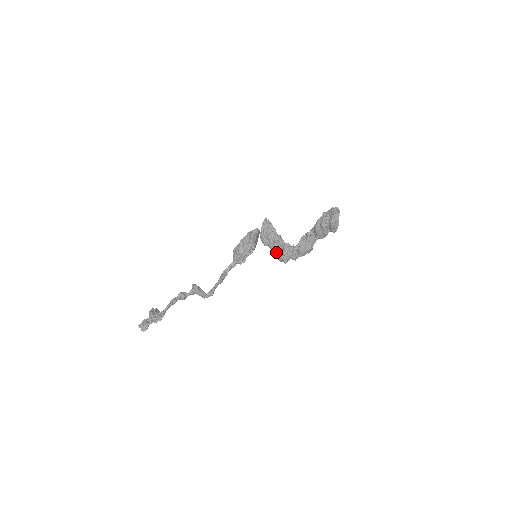
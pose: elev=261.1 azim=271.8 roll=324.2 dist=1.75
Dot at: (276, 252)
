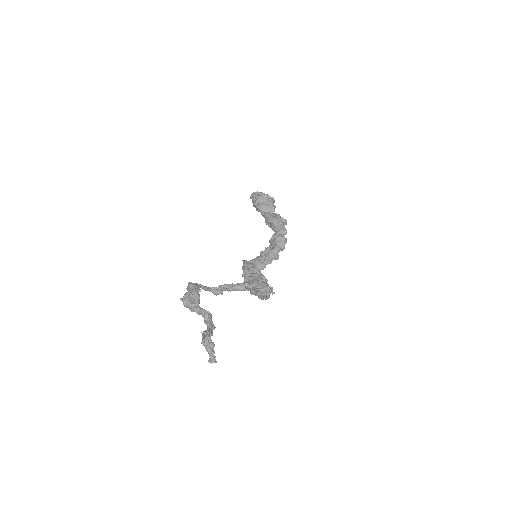
Dot at: (272, 250)
